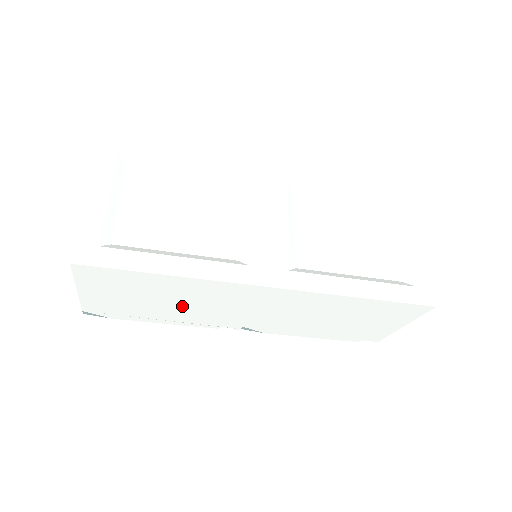
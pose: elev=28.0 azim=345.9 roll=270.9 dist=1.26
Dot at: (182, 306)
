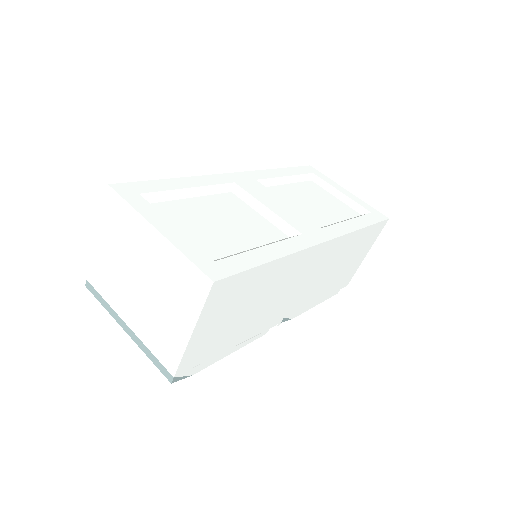
Dot at: (260, 309)
